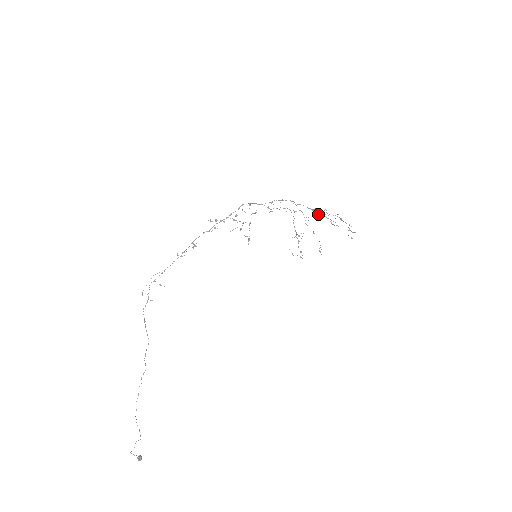
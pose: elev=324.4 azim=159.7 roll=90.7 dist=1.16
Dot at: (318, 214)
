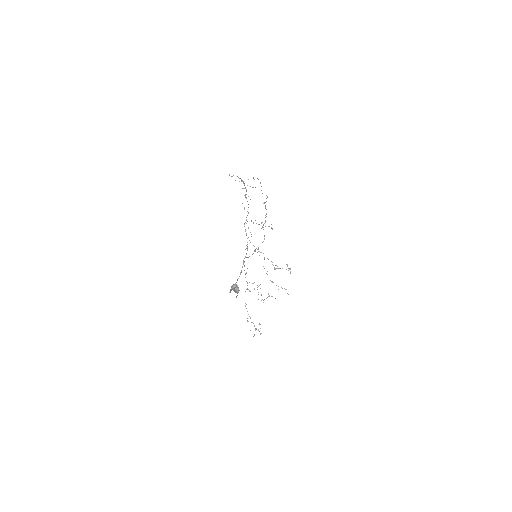
Dot at: occluded
